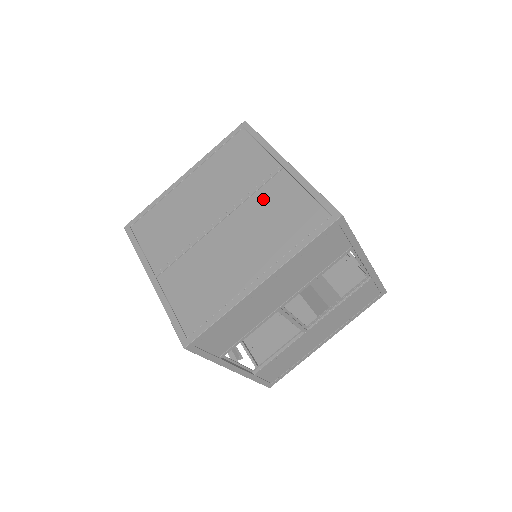
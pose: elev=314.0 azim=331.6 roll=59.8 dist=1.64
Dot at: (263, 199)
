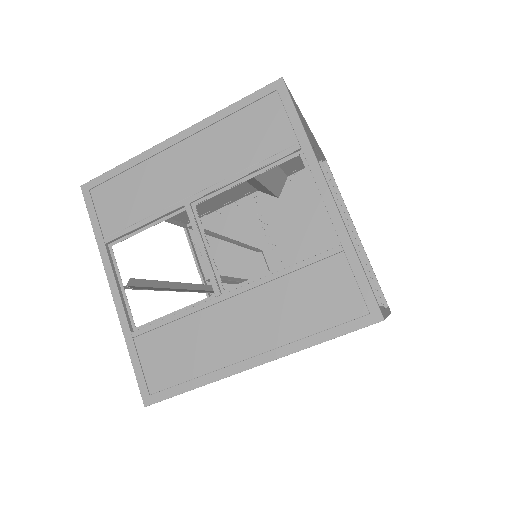
Dot at: occluded
